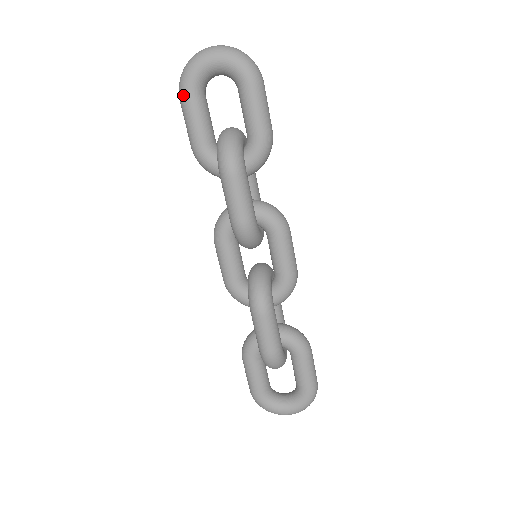
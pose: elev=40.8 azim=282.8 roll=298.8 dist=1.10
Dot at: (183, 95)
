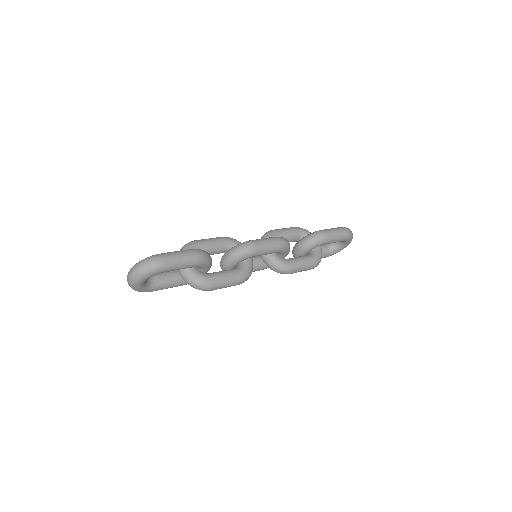
Dot at: occluded
